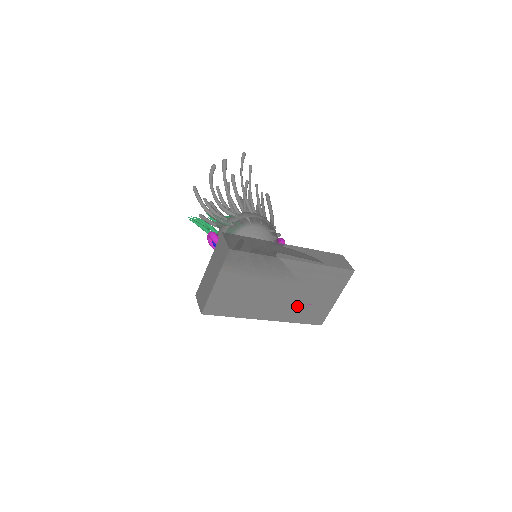
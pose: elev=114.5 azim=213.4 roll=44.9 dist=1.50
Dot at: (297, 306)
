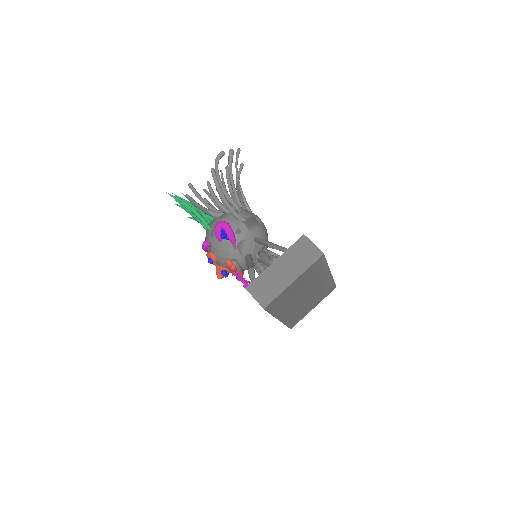
Dot at: (298, 311)
